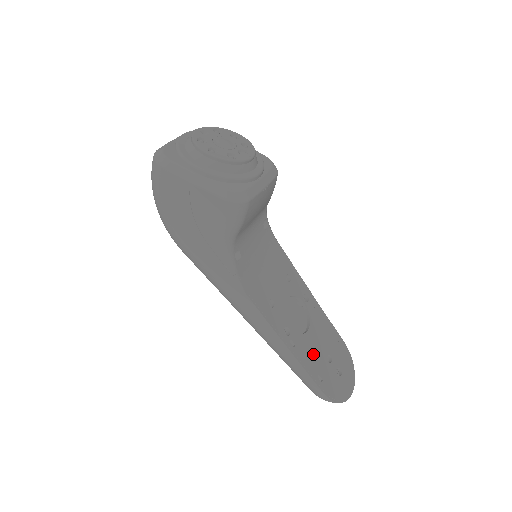
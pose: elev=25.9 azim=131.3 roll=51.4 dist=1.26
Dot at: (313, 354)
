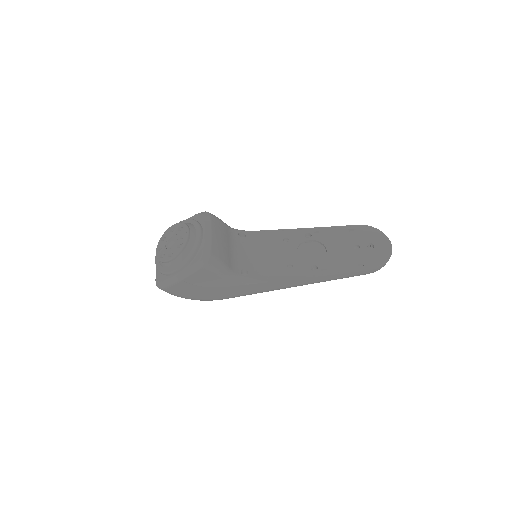
Dot at: (343, 258)
